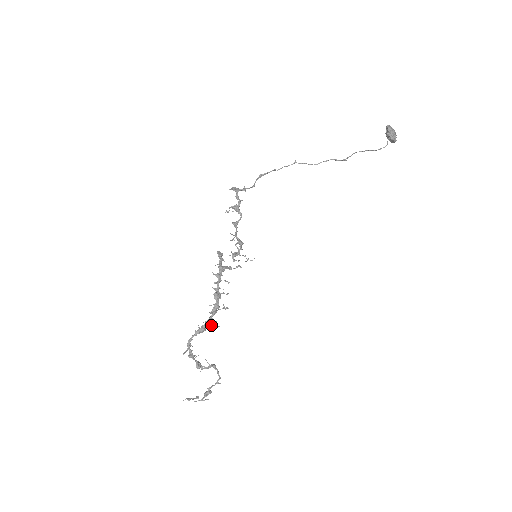
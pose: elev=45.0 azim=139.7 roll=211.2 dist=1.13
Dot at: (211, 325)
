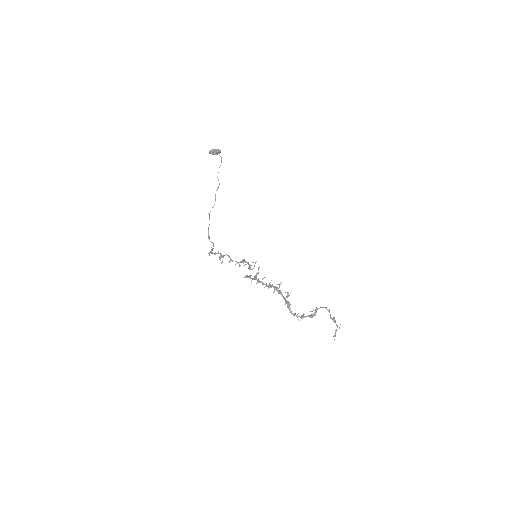
Dot at: (287, 297)
